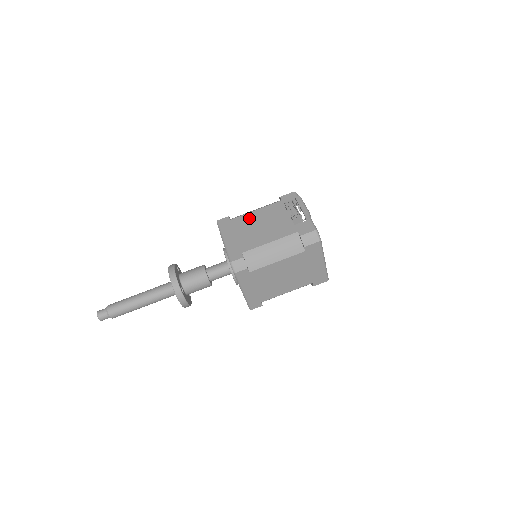
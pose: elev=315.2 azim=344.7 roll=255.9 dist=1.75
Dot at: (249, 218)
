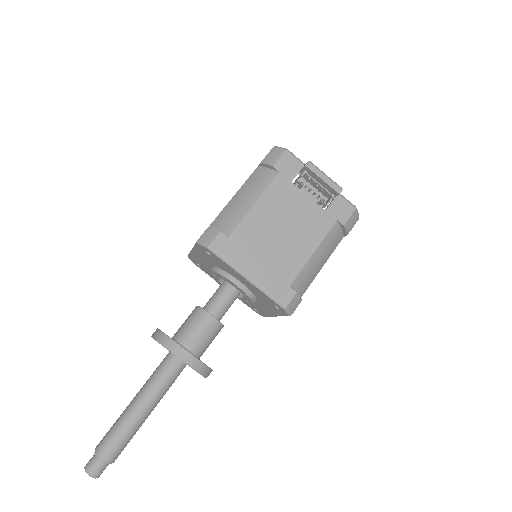
Dot at: (256, 223)
